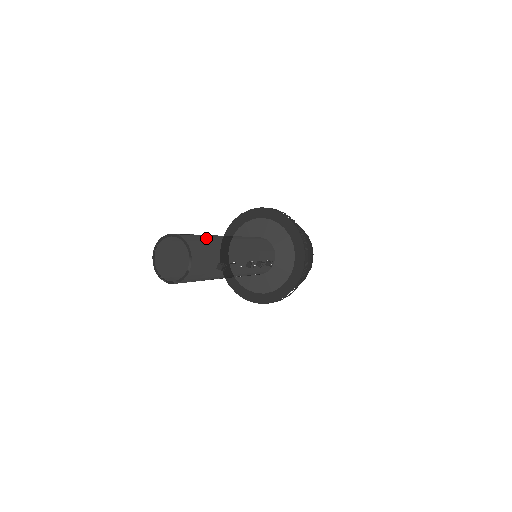
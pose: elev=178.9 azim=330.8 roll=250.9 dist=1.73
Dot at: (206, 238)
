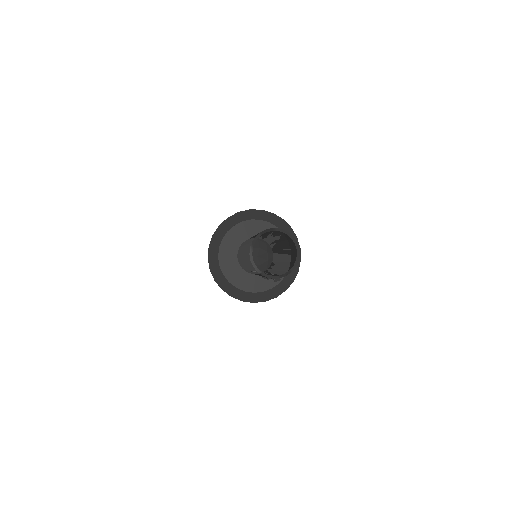
Dot at: (292, 251)
